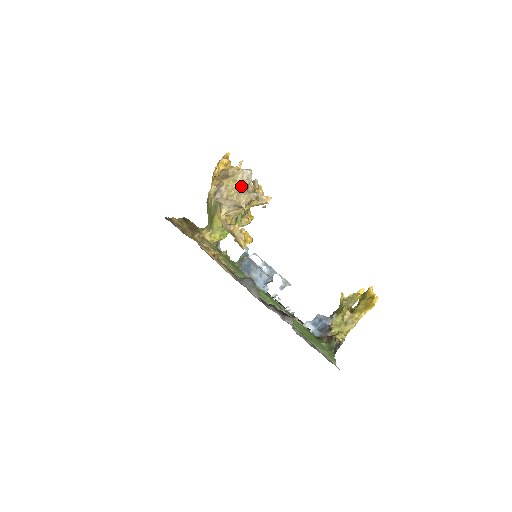
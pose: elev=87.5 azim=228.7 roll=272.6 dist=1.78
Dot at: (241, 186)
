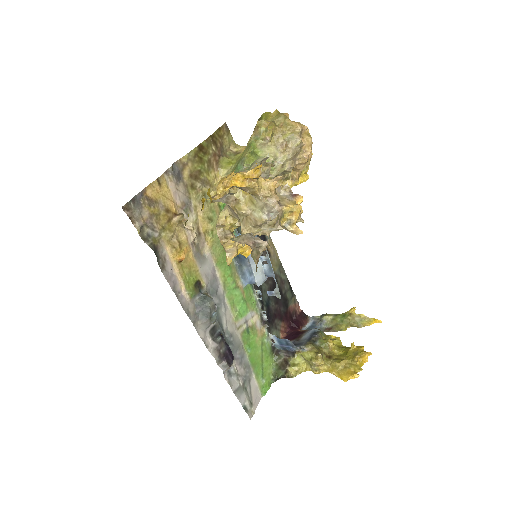
Dot at: (255, 215)
